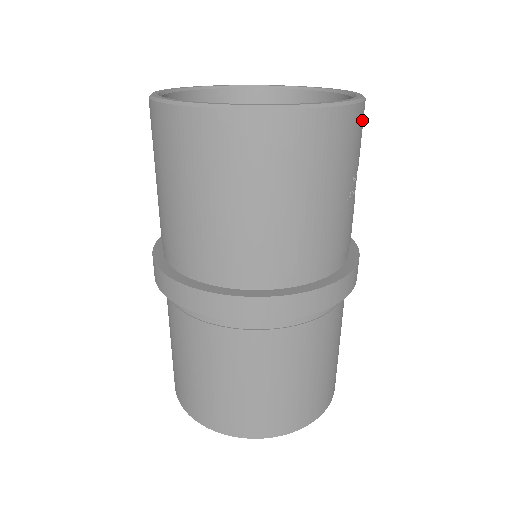
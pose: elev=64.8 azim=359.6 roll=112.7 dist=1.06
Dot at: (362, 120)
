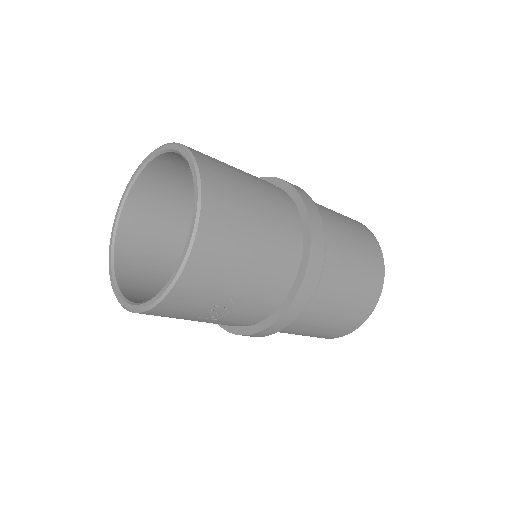
Dot at: (177, 301)
